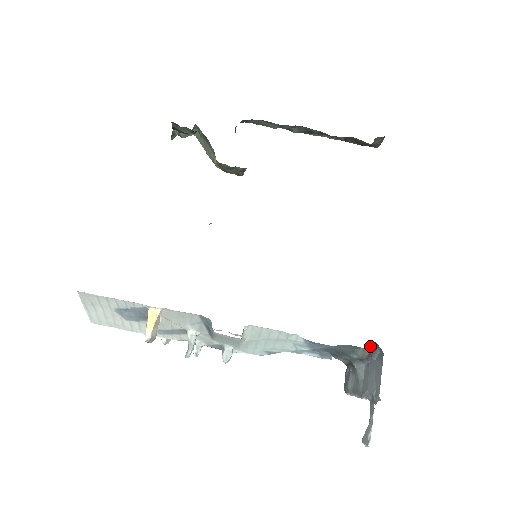
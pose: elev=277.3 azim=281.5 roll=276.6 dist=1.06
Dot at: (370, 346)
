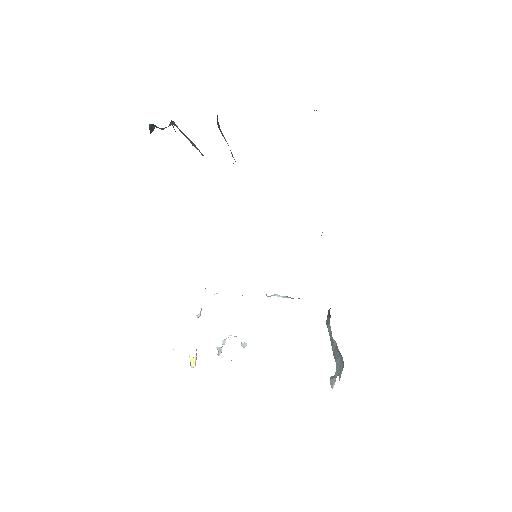
Dot at: occluded
